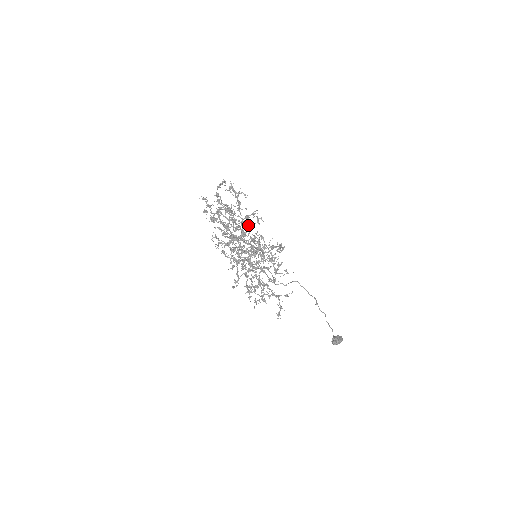
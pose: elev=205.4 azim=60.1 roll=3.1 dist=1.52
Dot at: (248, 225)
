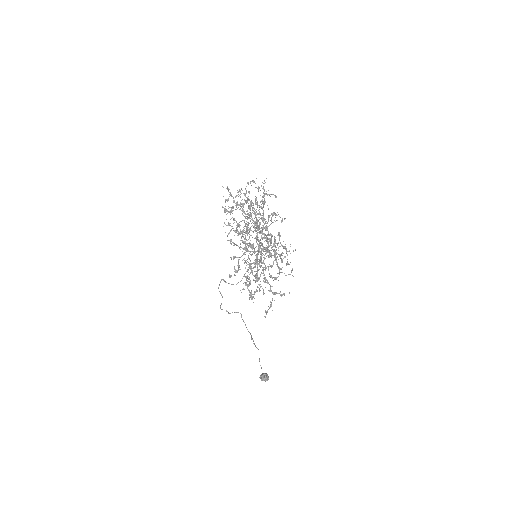
Dot at: (266, 223)
